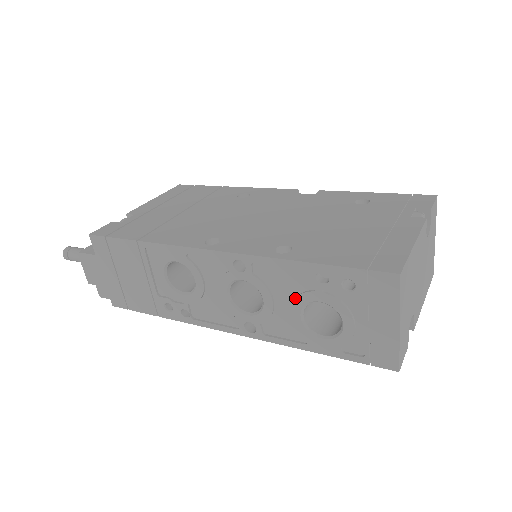
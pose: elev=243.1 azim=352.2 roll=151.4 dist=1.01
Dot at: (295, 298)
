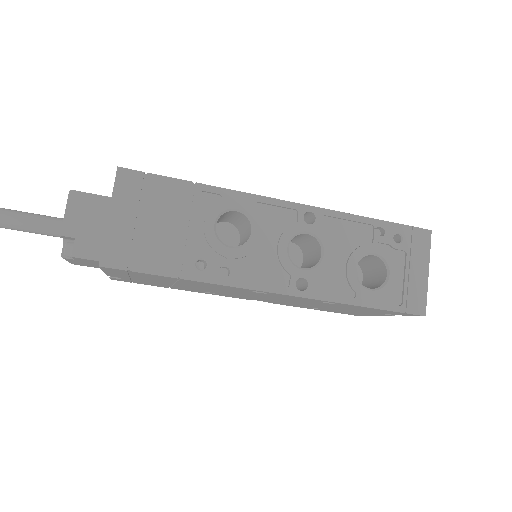
Dot at: (354, 250)
